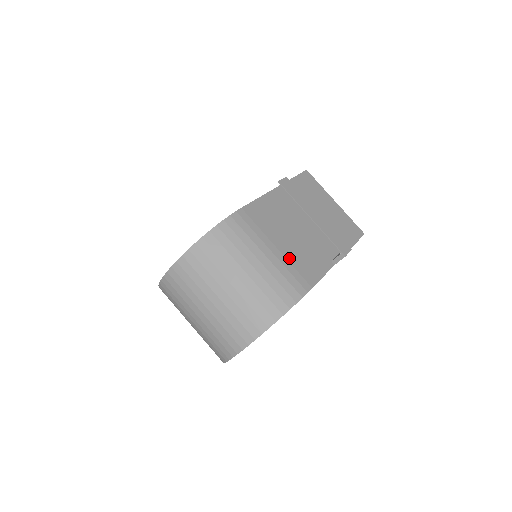
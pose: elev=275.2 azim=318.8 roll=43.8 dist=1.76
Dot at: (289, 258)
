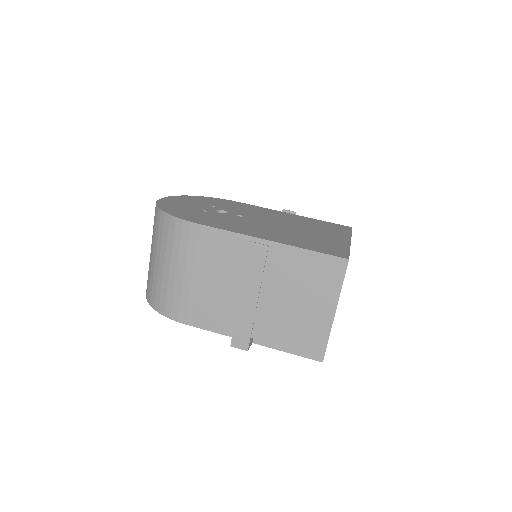
Dot at: (194, 292)
